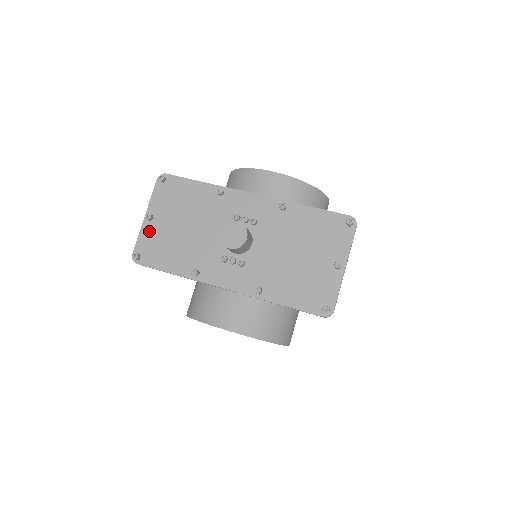
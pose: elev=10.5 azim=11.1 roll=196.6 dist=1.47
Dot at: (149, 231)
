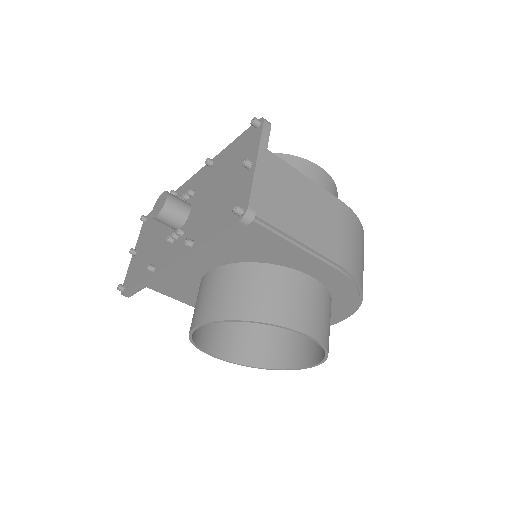
Dot at: (133, 263)
